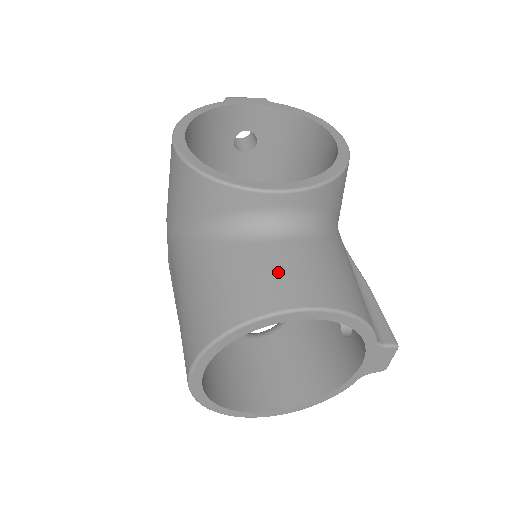
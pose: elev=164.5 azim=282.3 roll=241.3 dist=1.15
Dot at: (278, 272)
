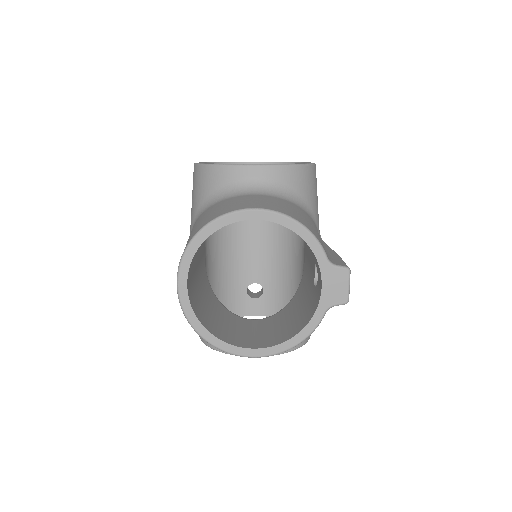
Dot at: (245, 201)
